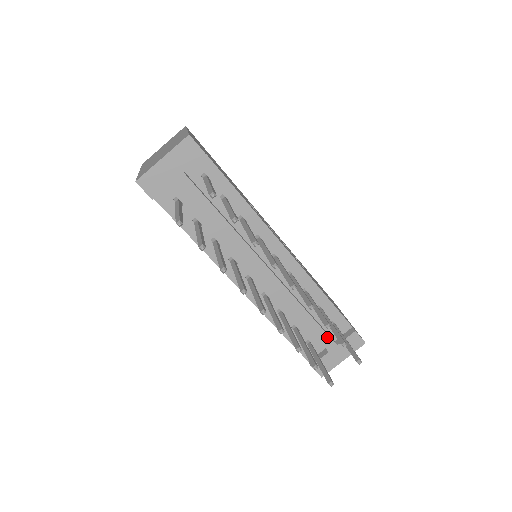
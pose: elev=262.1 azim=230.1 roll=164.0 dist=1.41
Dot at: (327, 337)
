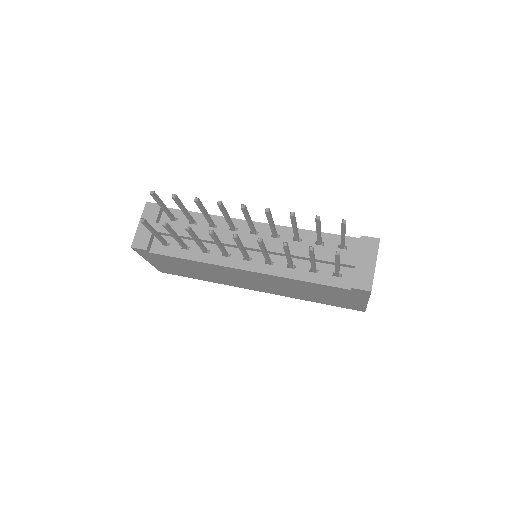
Dot at: (342, 256)
